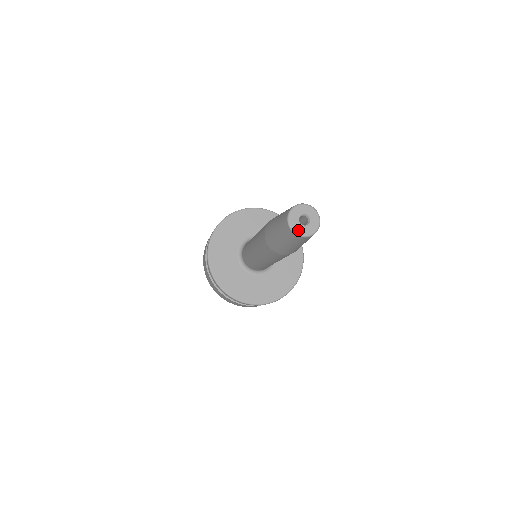
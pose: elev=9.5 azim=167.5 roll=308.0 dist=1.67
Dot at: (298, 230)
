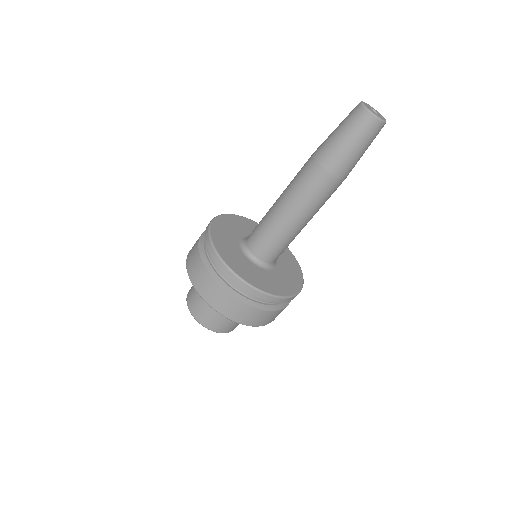
Dot at: (372, 111)
